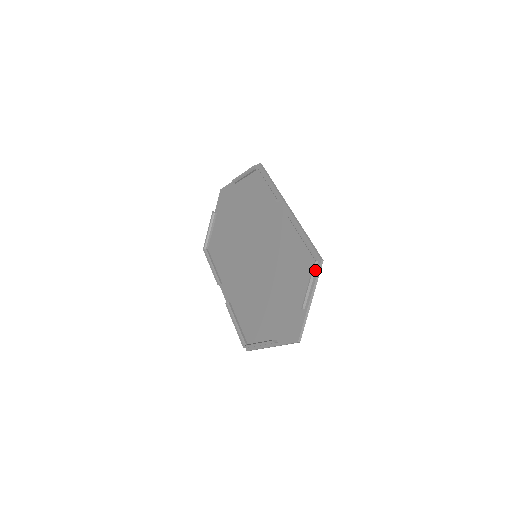
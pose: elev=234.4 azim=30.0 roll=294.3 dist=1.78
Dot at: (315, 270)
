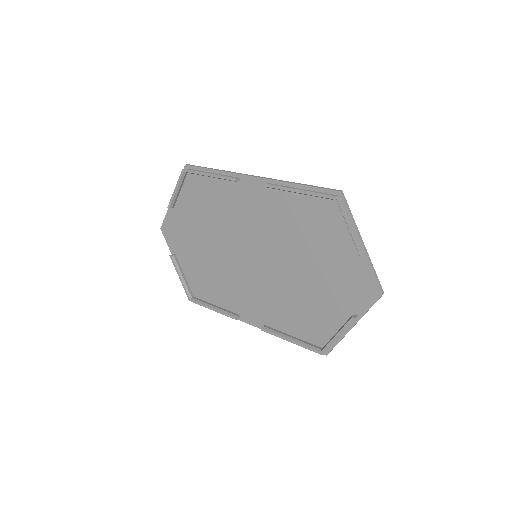
Dot at: (342, 207)
